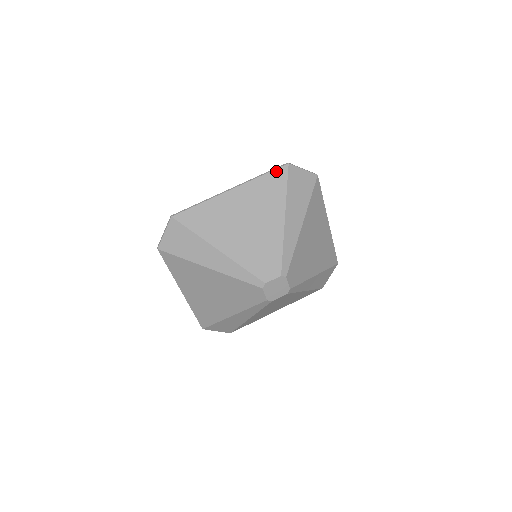
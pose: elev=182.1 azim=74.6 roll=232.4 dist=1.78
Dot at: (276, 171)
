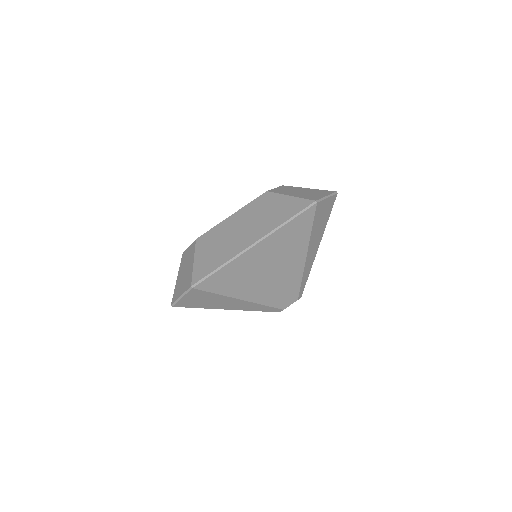
Dot at: (303, 214)
